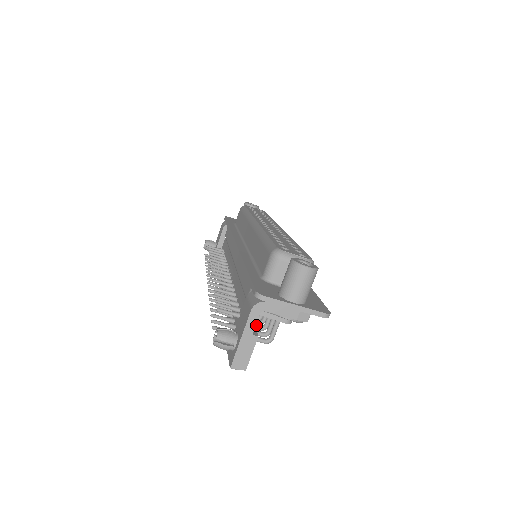
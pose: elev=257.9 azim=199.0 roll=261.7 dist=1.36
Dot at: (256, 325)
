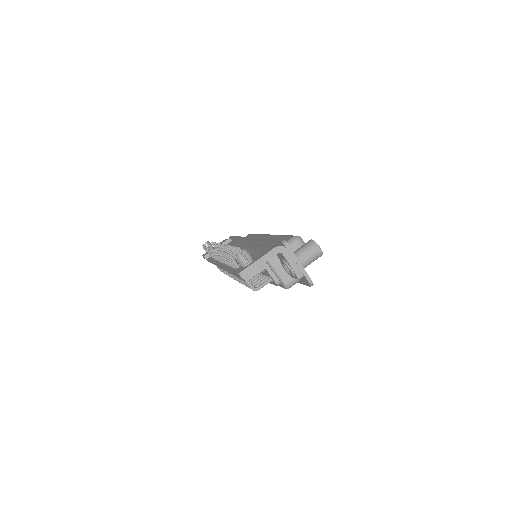
Dot at: occluded
